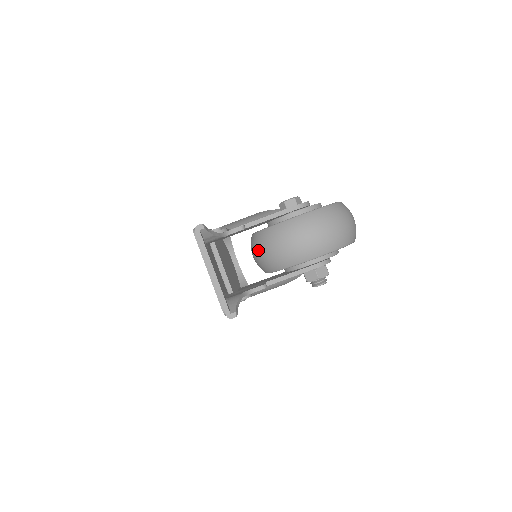
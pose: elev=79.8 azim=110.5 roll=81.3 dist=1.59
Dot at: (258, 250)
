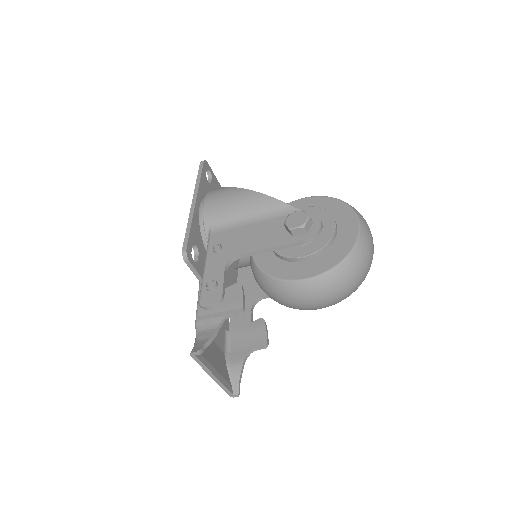
Dot at: (259, 285)
